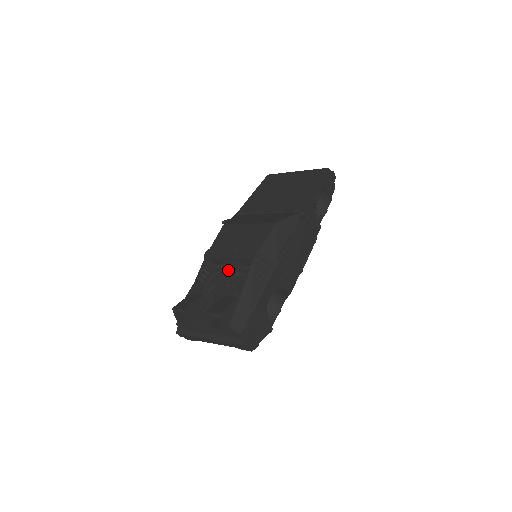
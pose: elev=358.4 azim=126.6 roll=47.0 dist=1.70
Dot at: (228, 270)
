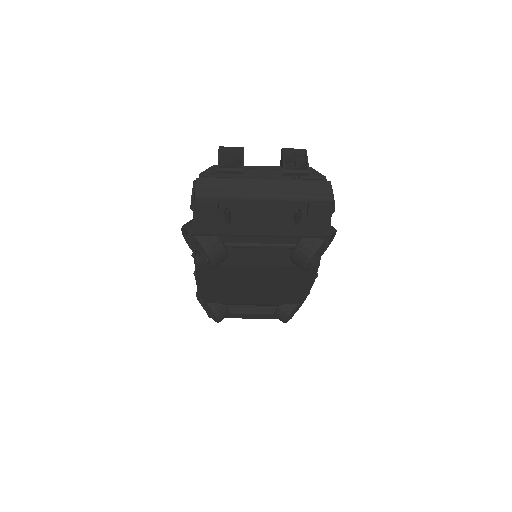
Dot at: occluded
